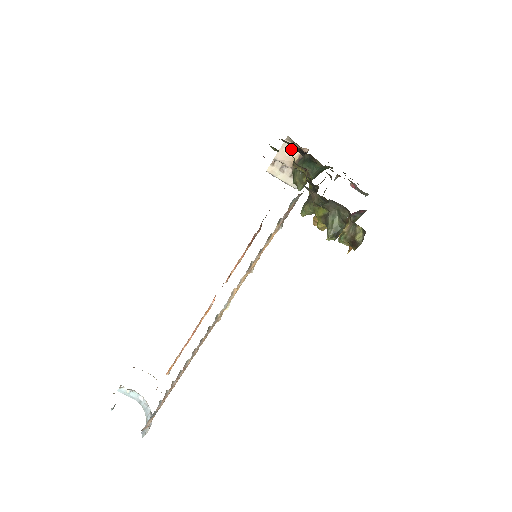
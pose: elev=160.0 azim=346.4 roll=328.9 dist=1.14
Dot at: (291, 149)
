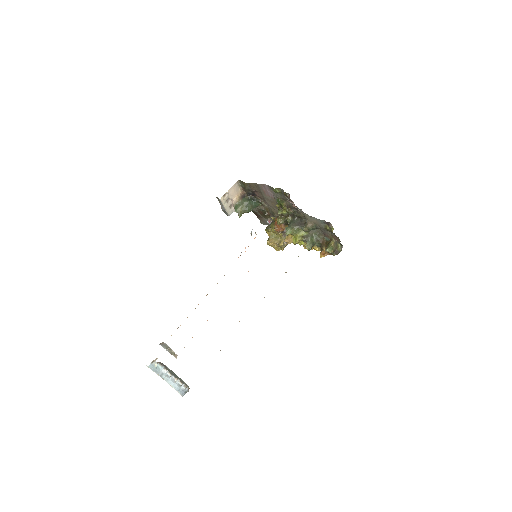
Dot at: (237, 189)
